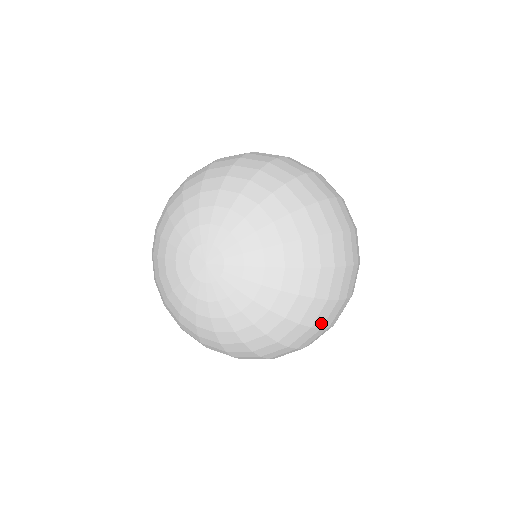
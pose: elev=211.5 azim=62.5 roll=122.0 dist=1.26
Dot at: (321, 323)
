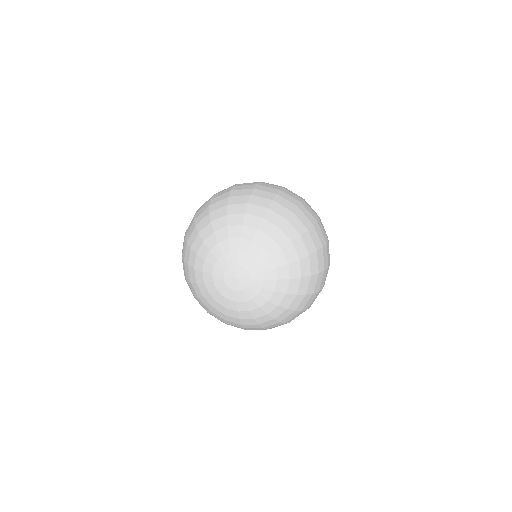
Dot at: (291, 320)
